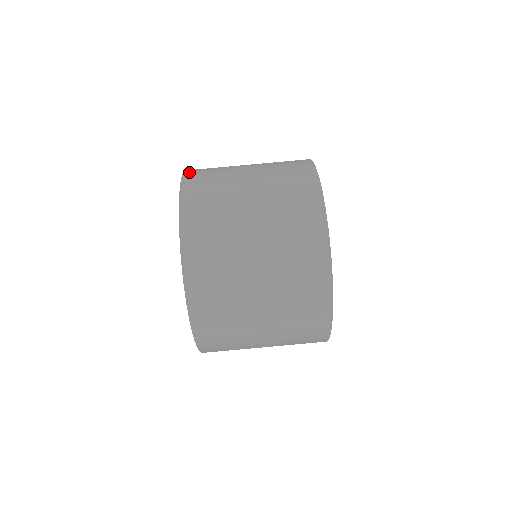
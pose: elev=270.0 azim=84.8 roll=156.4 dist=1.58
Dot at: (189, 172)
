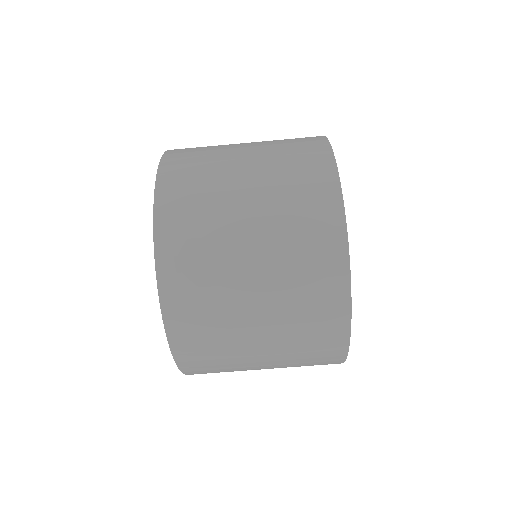
Dot at: (168, 160)
